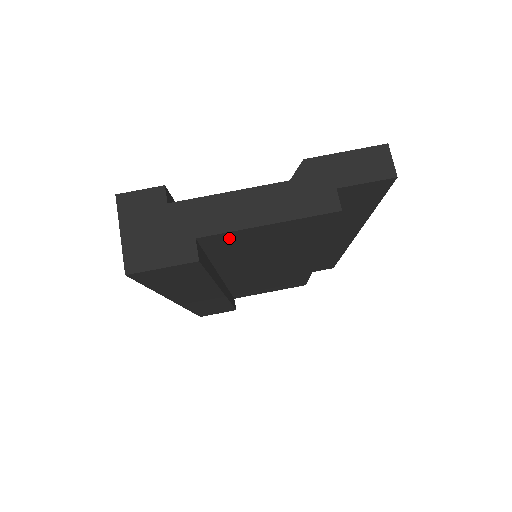
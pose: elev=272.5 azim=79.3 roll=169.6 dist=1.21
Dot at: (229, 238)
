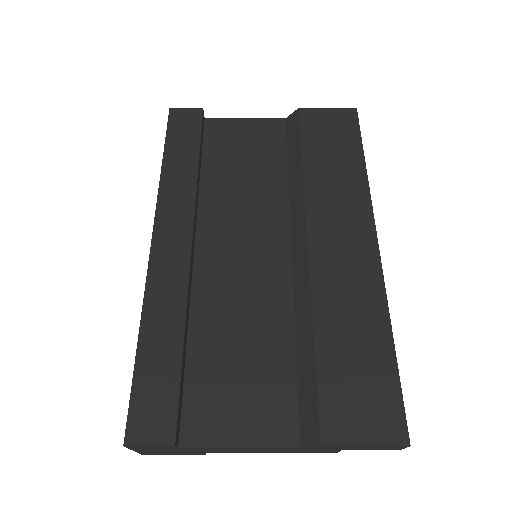
Dot at: occluded
